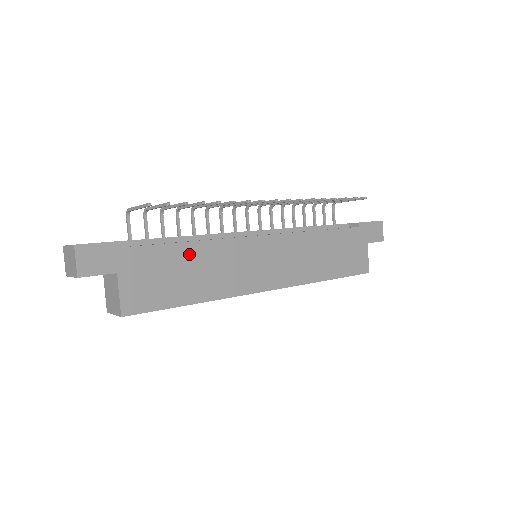
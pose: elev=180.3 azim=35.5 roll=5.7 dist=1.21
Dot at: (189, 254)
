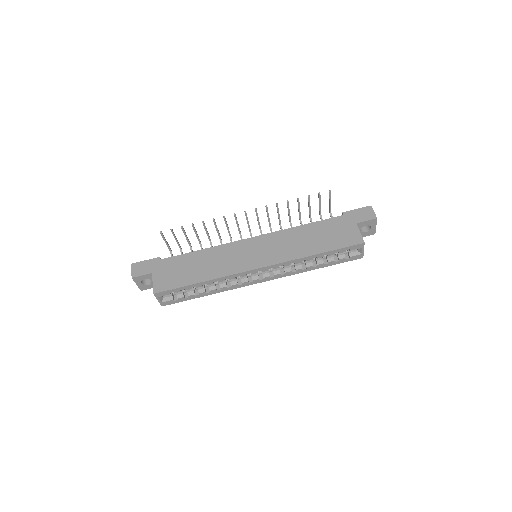
Dot at: (195, 257)
